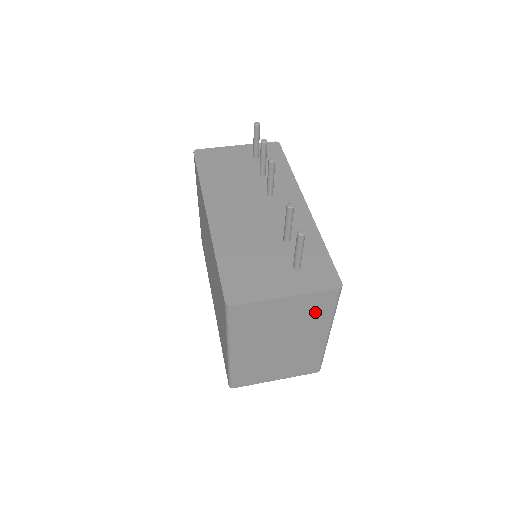
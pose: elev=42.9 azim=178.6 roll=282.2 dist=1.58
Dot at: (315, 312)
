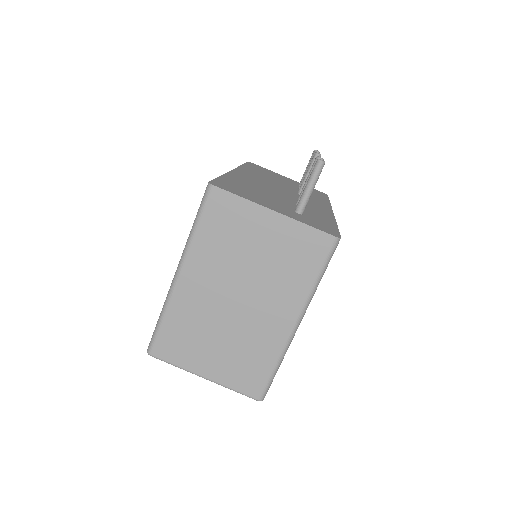
Dot at: (296, 263)
